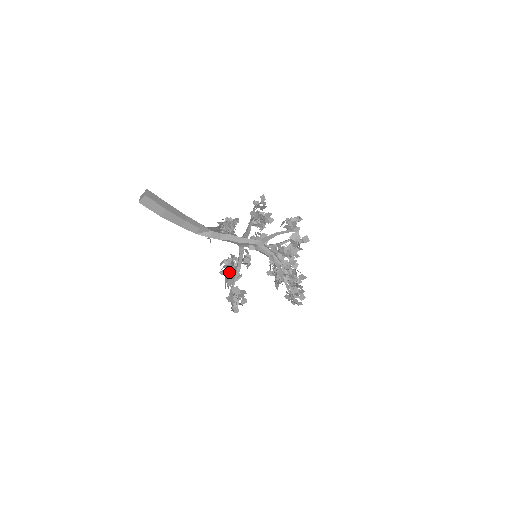
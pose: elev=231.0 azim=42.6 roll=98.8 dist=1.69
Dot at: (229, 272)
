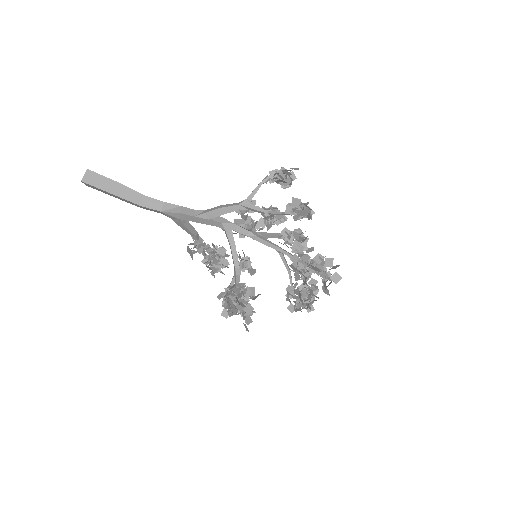
Dot at: (228, 288)
